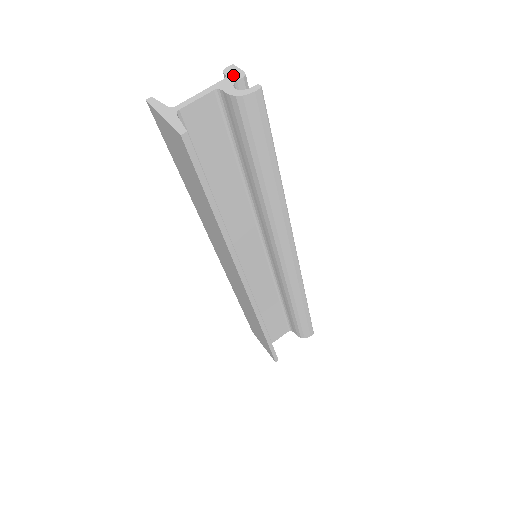
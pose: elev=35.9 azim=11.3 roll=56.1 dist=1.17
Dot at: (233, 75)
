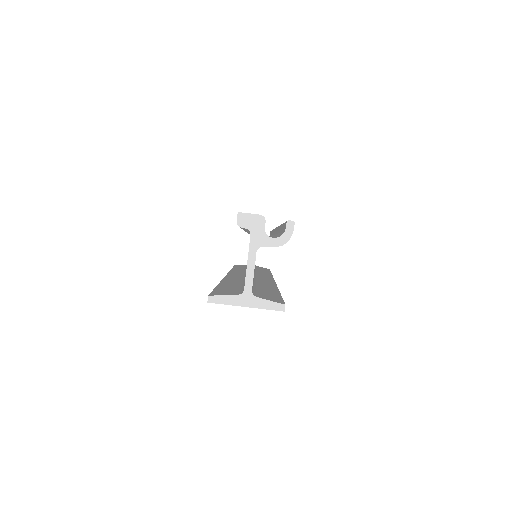
Dot at: (254, 225)
